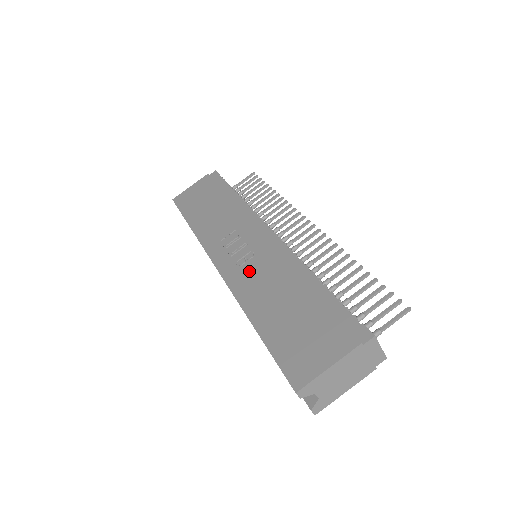
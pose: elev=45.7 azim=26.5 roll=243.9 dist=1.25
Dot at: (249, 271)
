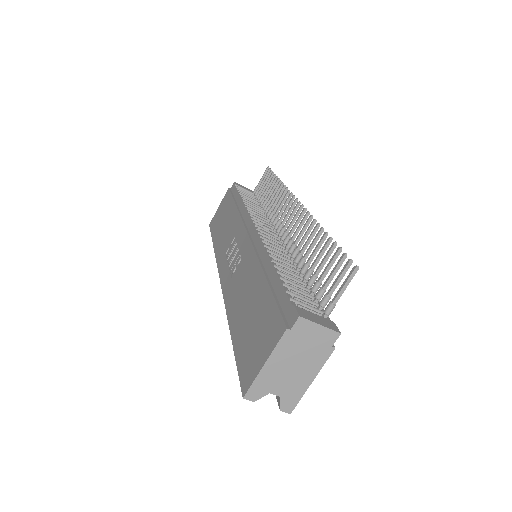
Dot at: (235, 277)
